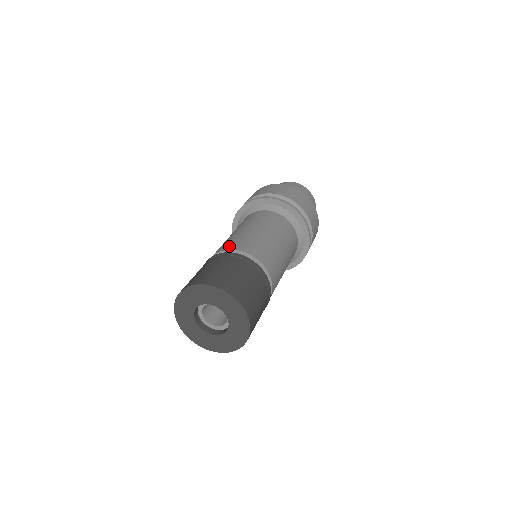
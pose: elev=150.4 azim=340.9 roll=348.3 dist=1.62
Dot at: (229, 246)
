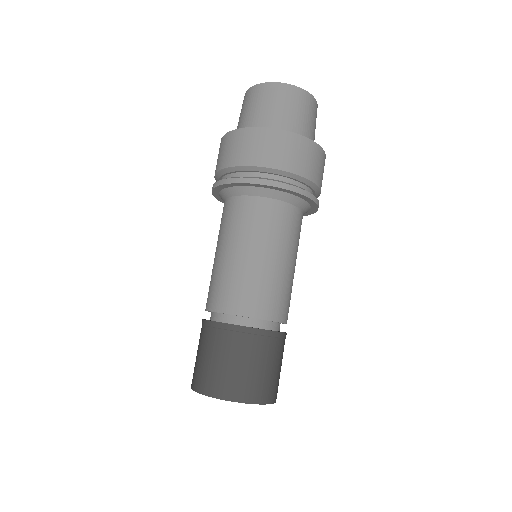
Dot at: (274, 312)
